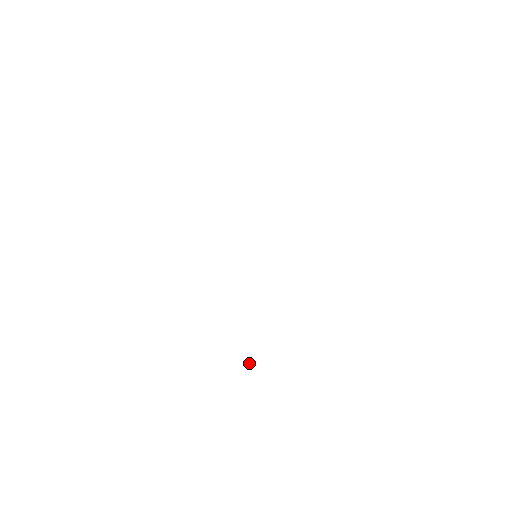
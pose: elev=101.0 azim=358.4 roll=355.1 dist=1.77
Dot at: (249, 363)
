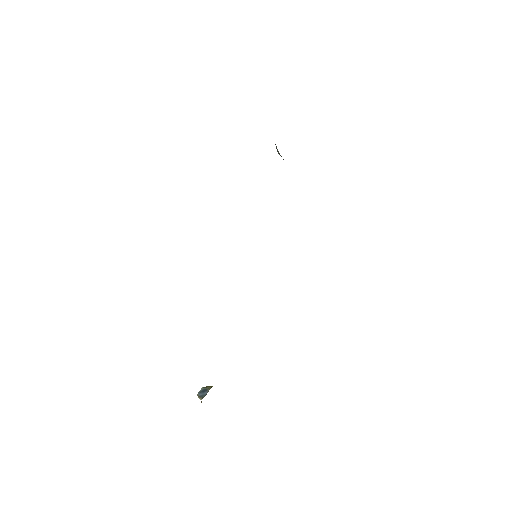
Dot at: (200, 395)
